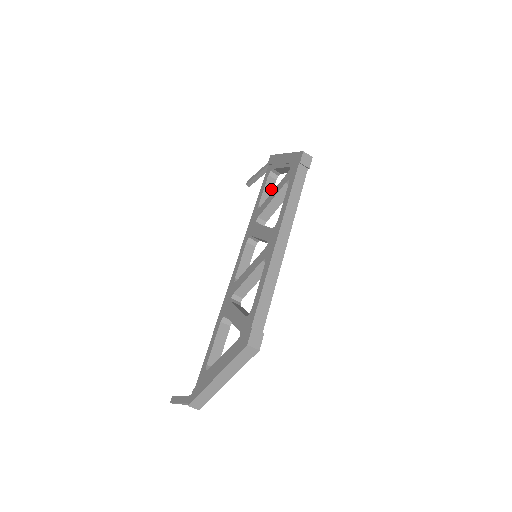
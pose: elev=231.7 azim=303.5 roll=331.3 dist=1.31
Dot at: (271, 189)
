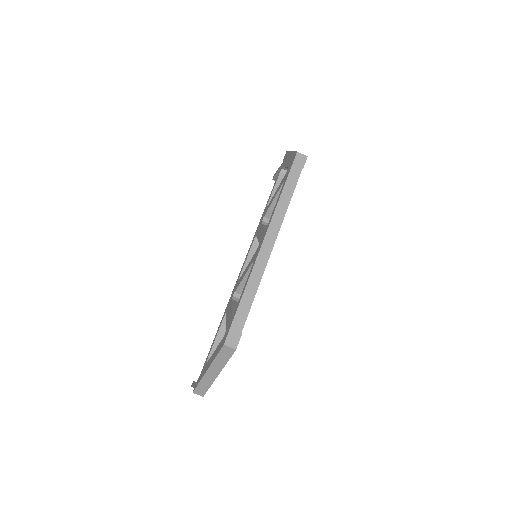
Dot at: occluded
